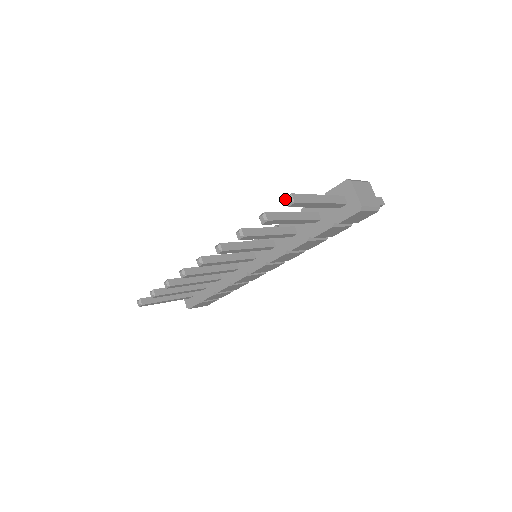
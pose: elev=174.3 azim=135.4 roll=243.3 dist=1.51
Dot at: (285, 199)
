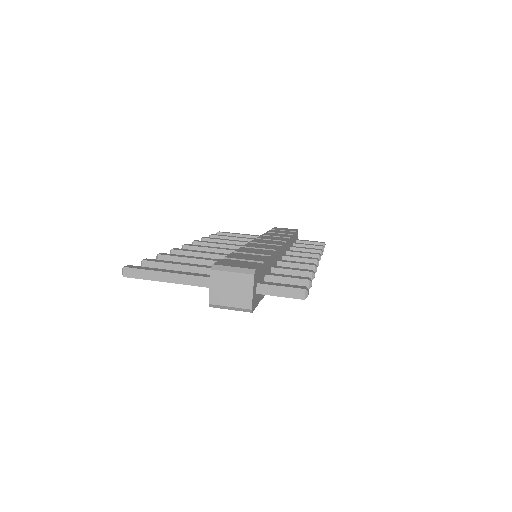
Dot at: occluded
